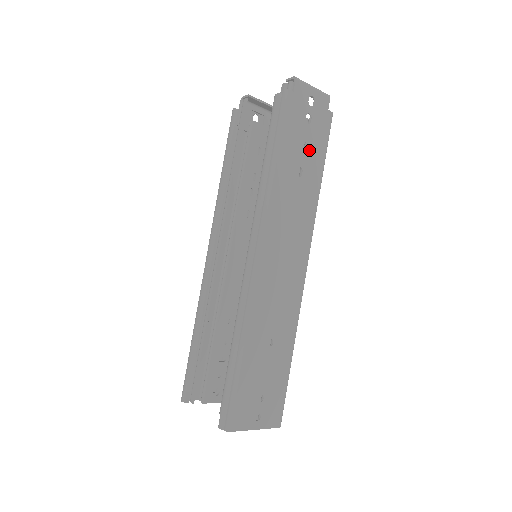
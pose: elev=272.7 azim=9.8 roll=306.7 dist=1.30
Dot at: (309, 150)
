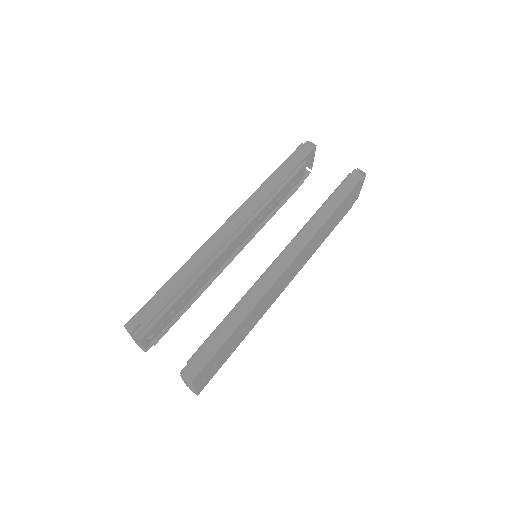
Dot at: (337, 220)
